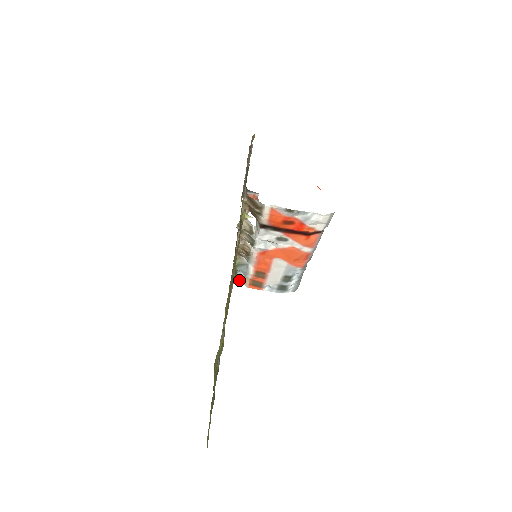
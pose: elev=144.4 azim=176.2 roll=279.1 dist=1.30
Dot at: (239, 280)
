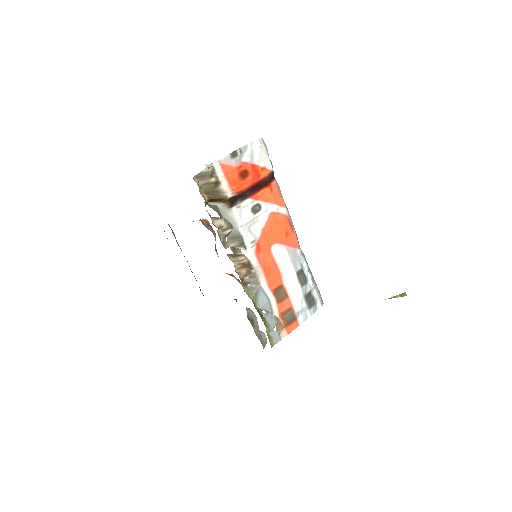
Dot at: (272, 327)
